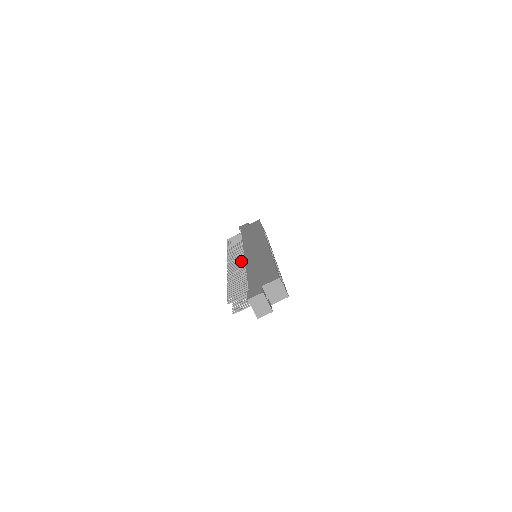
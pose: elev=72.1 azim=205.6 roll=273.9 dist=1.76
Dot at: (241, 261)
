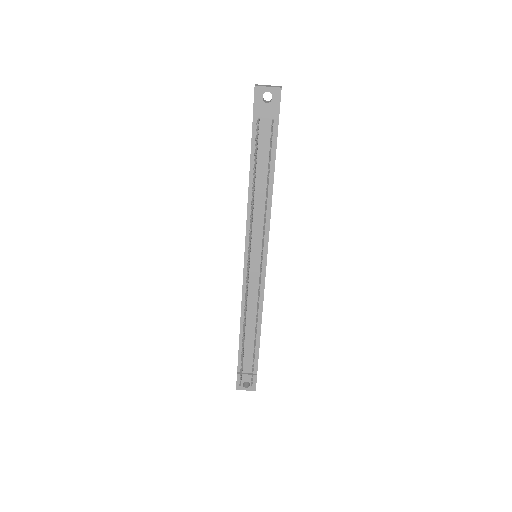
Dot at: occluded
